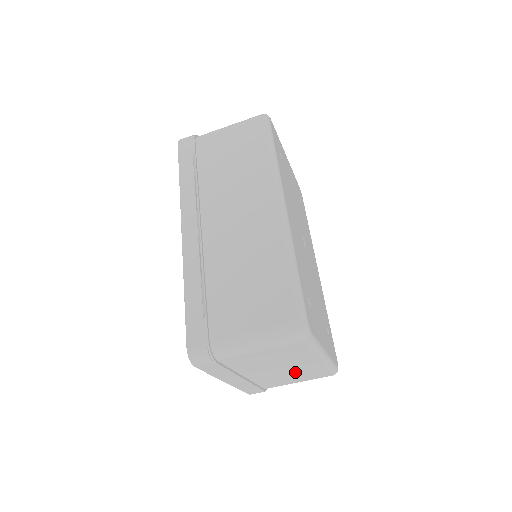
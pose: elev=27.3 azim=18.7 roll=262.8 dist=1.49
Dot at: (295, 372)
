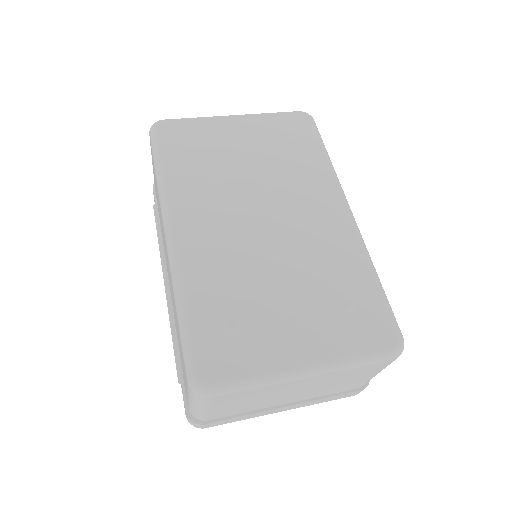
Dot at: (326, 383)
